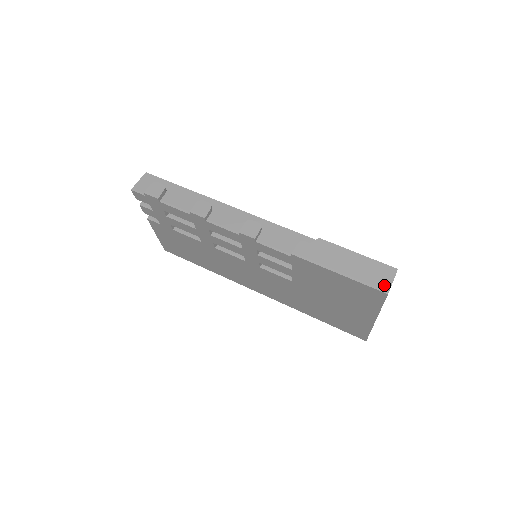
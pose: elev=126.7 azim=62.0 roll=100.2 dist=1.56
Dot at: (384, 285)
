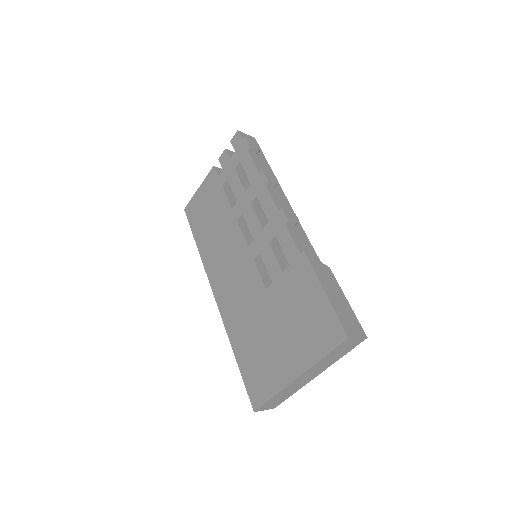
Dot at: (350, 331)
